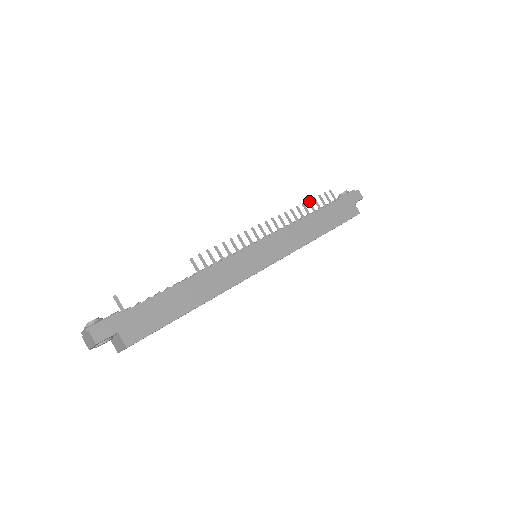
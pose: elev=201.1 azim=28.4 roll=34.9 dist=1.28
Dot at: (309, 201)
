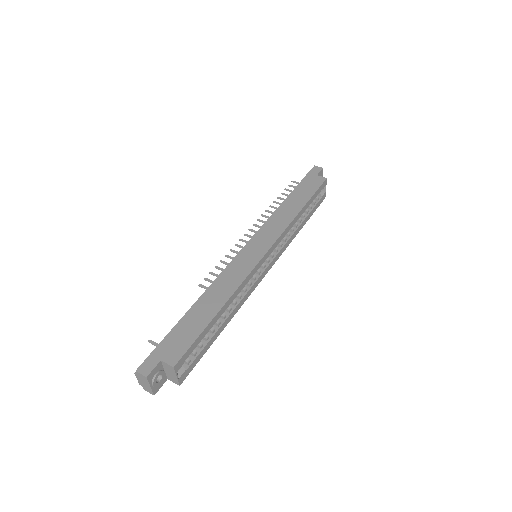
Dot at: (278, 197)
